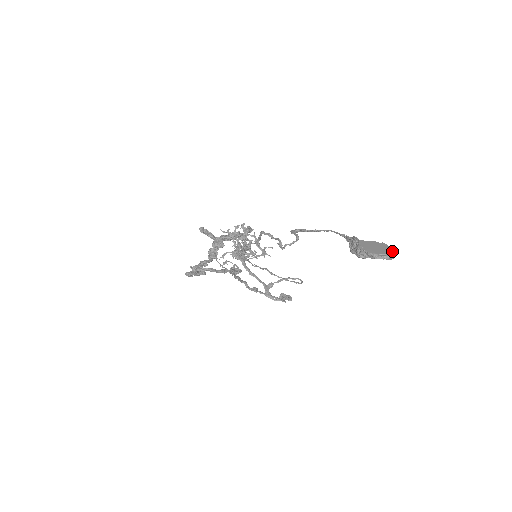
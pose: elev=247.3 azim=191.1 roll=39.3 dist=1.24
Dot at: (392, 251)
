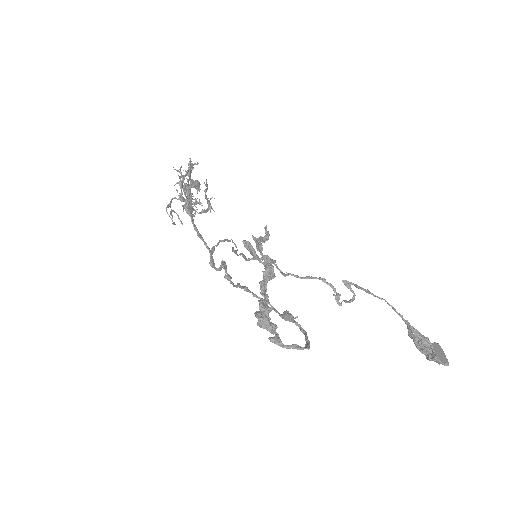
Dot at: occluded
